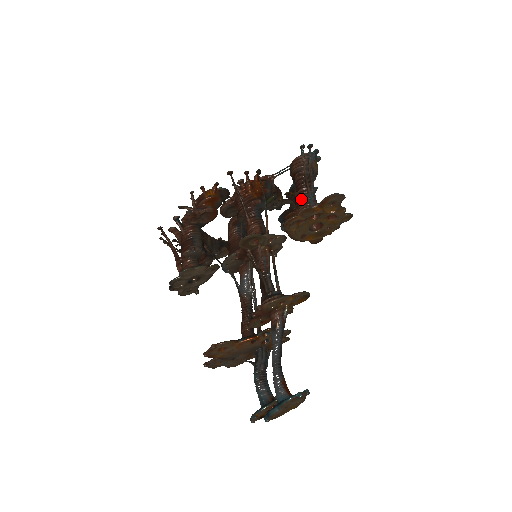
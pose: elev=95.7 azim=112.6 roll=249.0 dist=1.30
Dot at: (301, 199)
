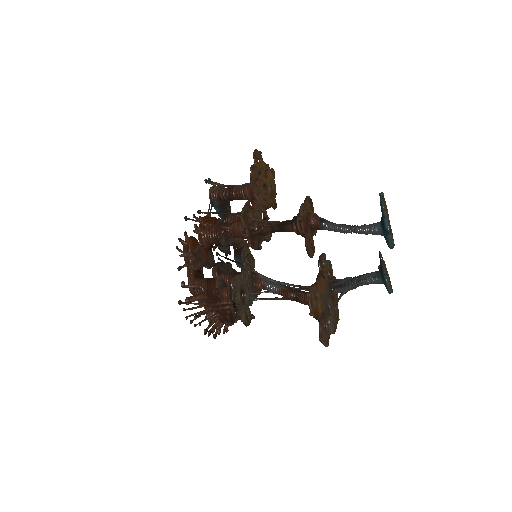
Dot at: (240, 190)
